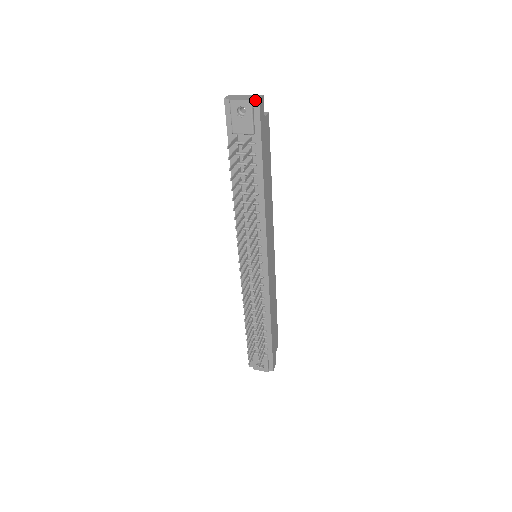
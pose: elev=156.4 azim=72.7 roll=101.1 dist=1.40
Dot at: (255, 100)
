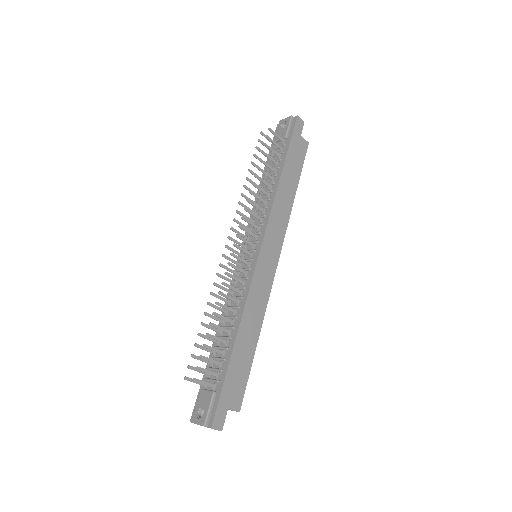
Dot at: (295, 117)
